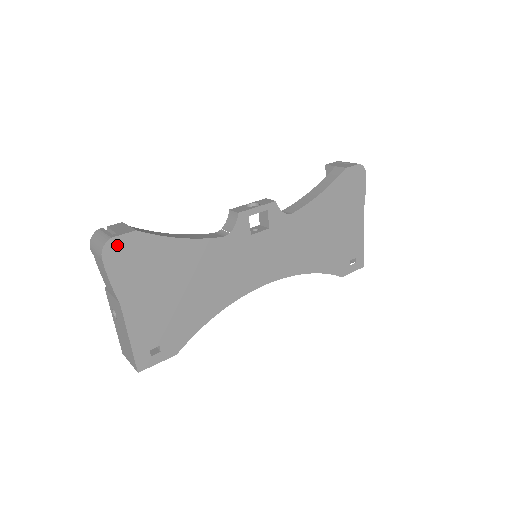
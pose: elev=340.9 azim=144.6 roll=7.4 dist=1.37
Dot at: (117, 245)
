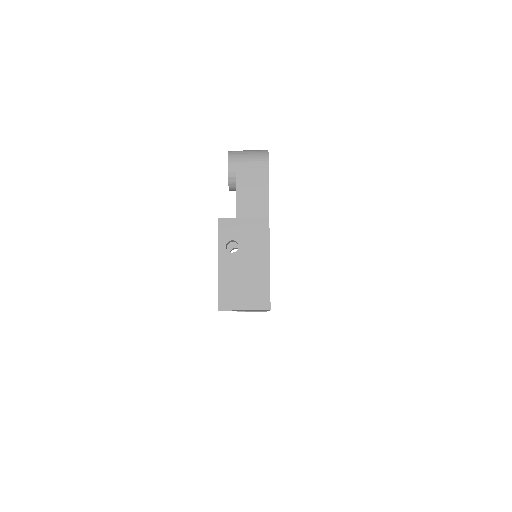
Dot at: occluded
